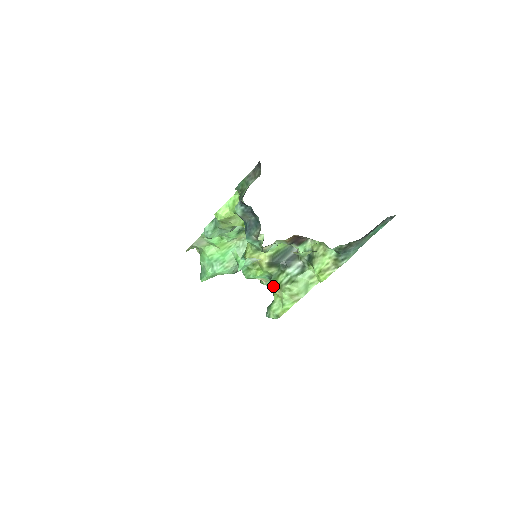
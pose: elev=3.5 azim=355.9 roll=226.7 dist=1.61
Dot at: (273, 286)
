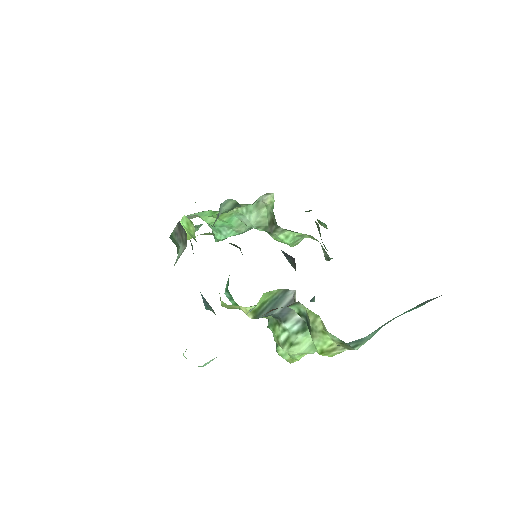
Dot at: (272, 332)
